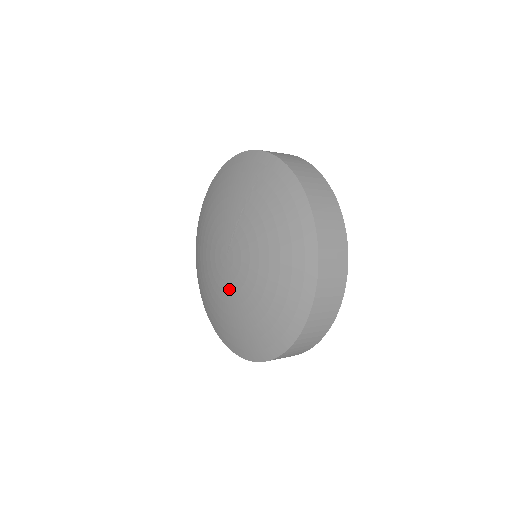
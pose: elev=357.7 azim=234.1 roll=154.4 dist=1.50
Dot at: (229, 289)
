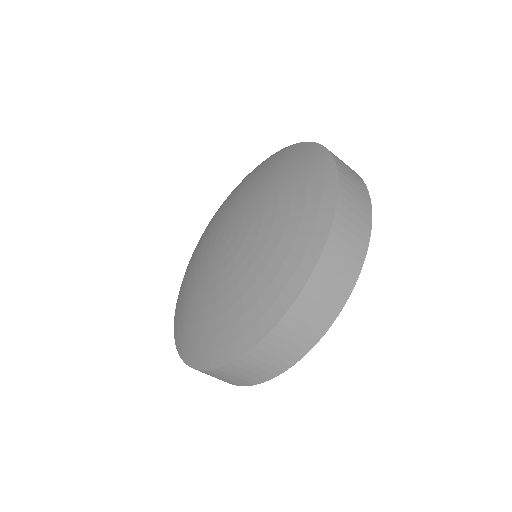
Dot at: (229, 258)
